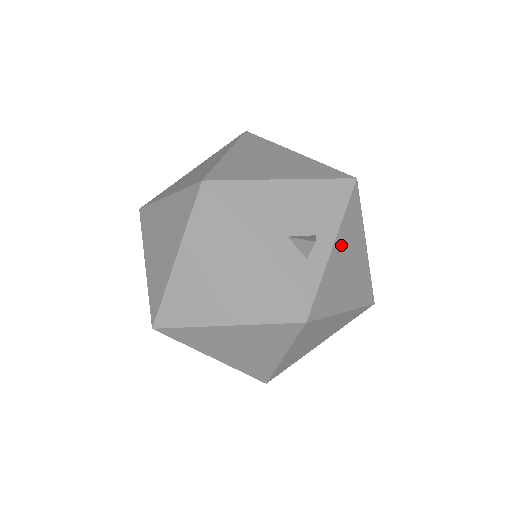
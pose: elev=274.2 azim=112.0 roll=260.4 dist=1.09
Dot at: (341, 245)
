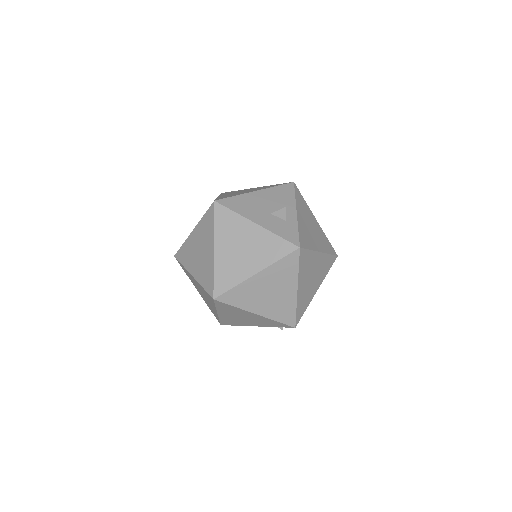
Dot at: (301, 214)
